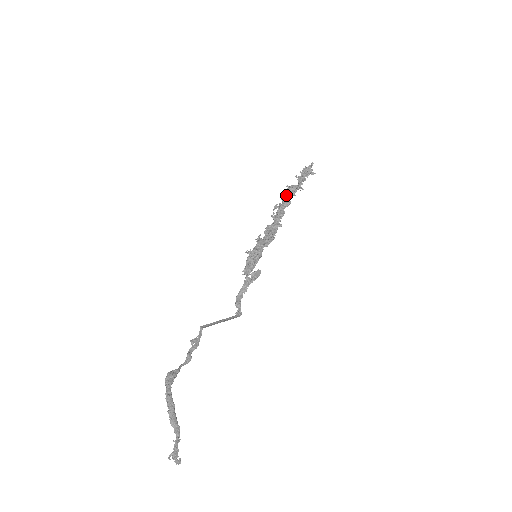
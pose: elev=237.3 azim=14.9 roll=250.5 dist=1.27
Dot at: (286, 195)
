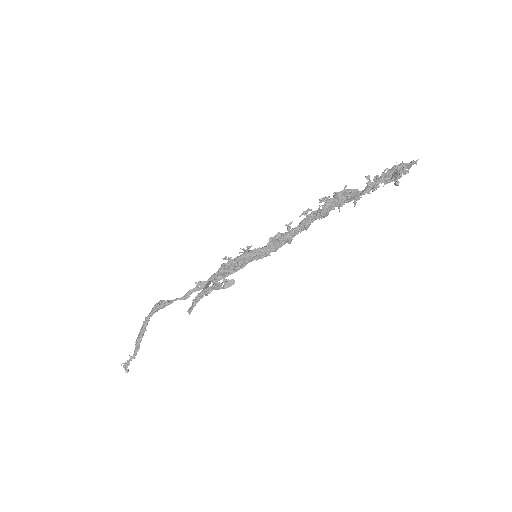
Dot at: (331, 201)
